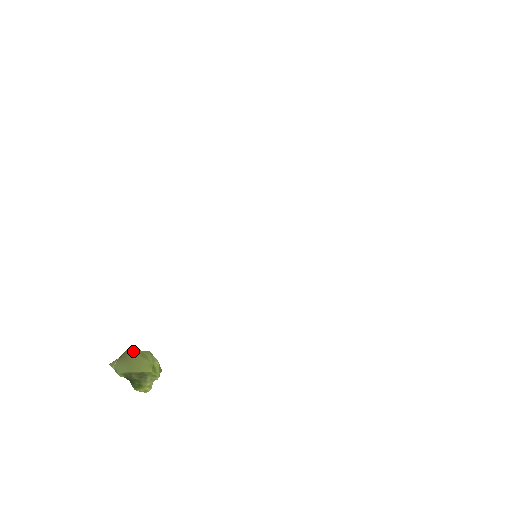
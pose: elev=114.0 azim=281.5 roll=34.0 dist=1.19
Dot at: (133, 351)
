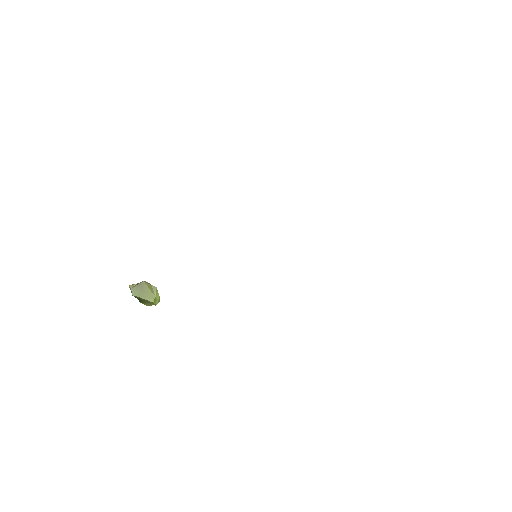
Dot at: (146, 284)
